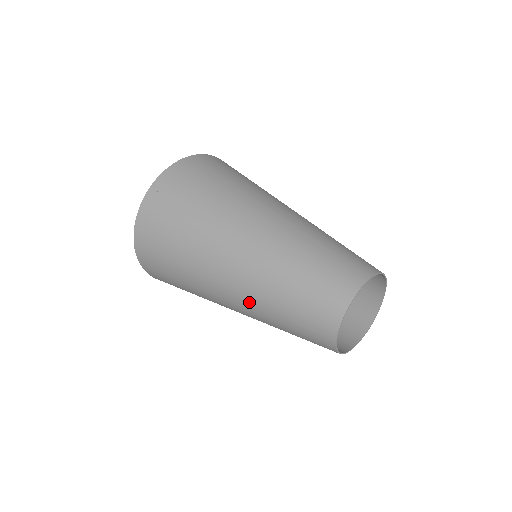
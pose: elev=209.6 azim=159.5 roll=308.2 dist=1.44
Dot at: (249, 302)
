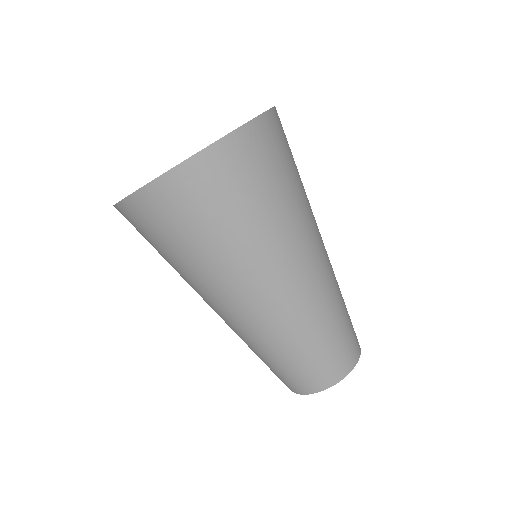
Dot at: (248, 330)
